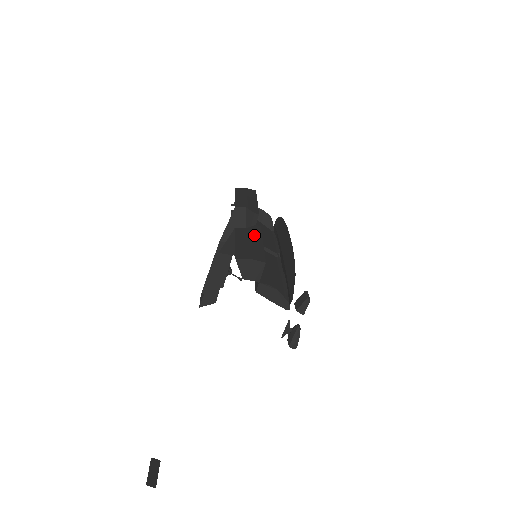
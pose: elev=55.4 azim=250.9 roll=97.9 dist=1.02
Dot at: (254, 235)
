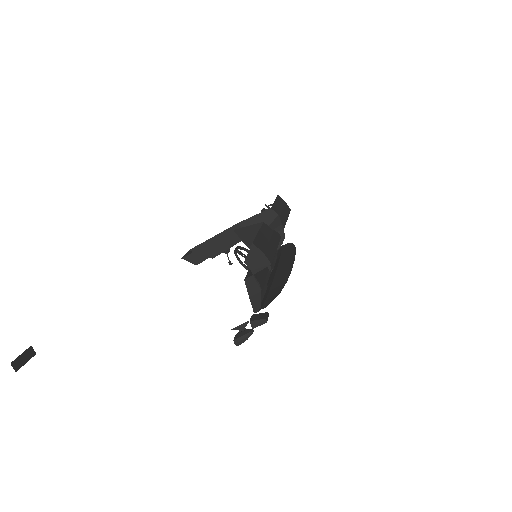
Dot at: (274, 238)
